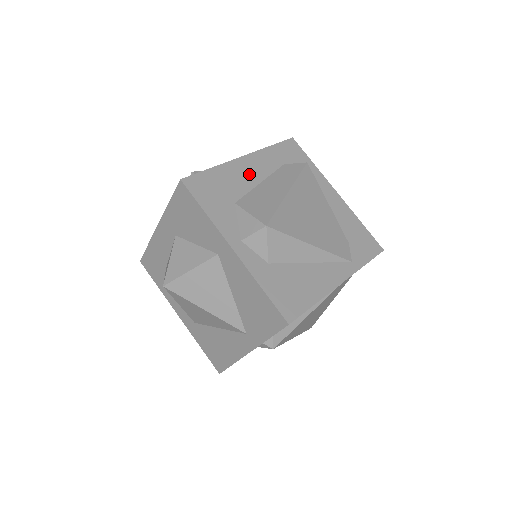
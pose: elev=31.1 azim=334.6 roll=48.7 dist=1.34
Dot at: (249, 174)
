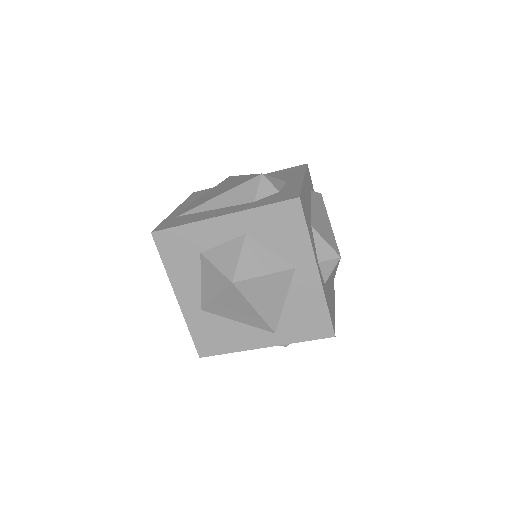
Dot at: (308, 197)
